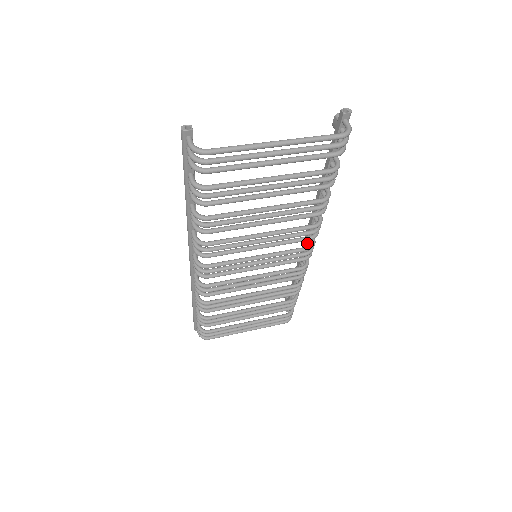
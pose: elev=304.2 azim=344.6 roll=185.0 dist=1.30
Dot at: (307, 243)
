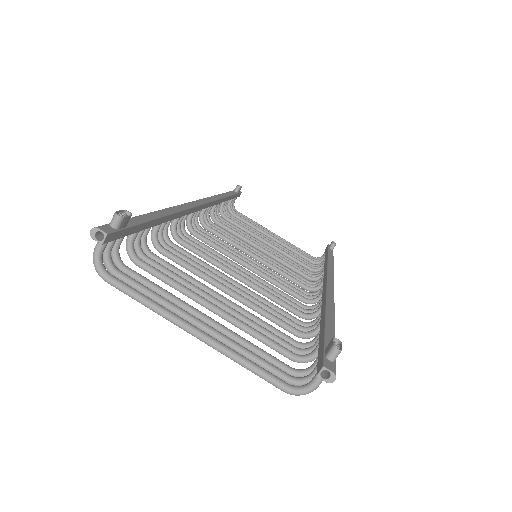
Dot at: occluded
